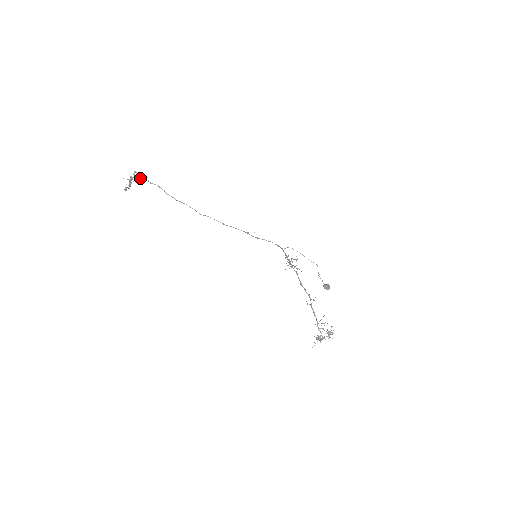
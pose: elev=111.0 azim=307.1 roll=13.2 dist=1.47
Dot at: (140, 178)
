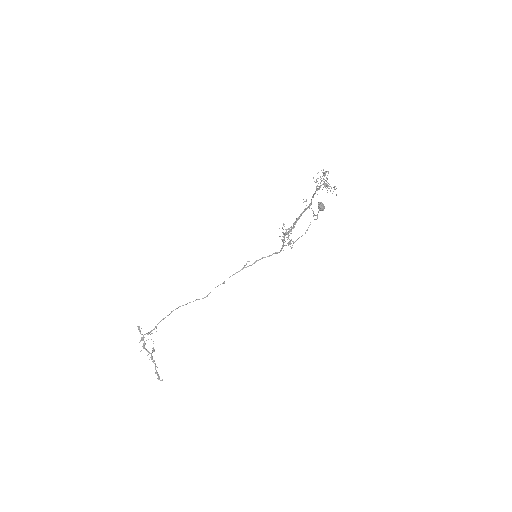
Dot at: (148, 333)
